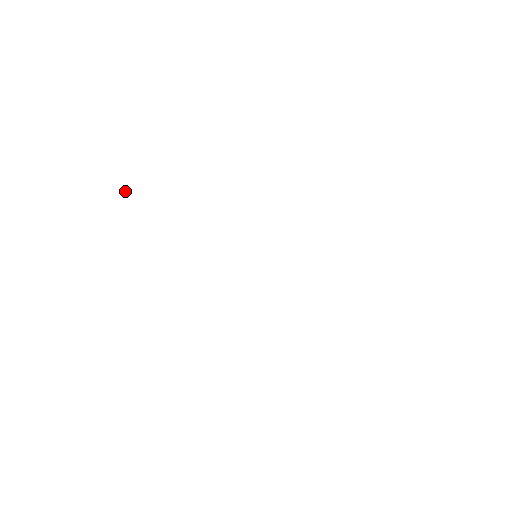
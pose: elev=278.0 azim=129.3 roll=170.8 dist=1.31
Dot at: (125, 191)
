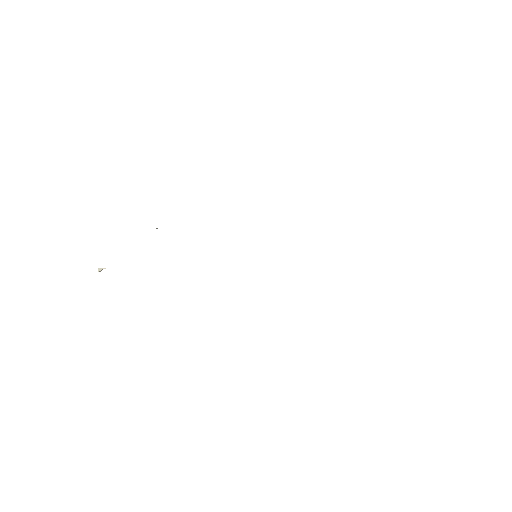
Dot at: (102, 269)
